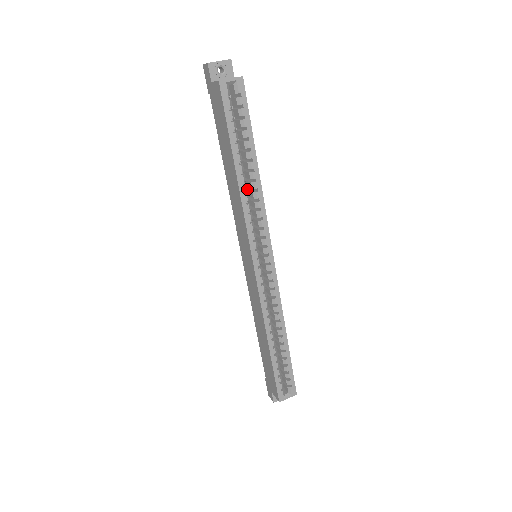
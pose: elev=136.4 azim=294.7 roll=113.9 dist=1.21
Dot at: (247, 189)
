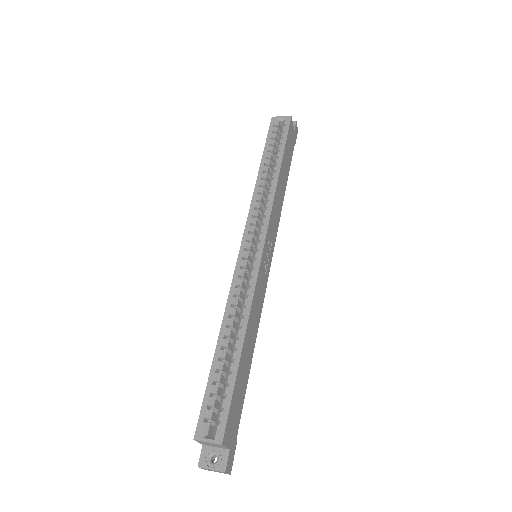
Dot at: (264, 185)
